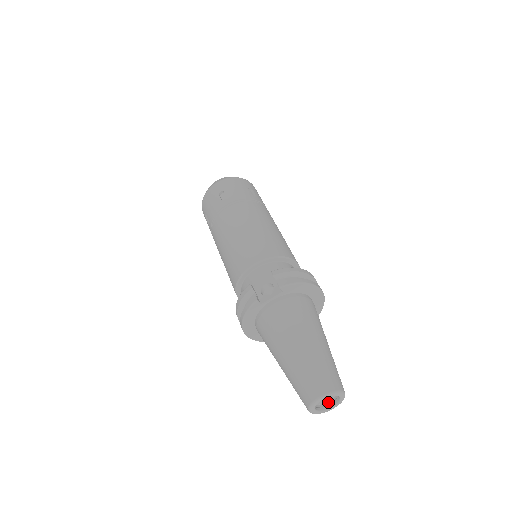
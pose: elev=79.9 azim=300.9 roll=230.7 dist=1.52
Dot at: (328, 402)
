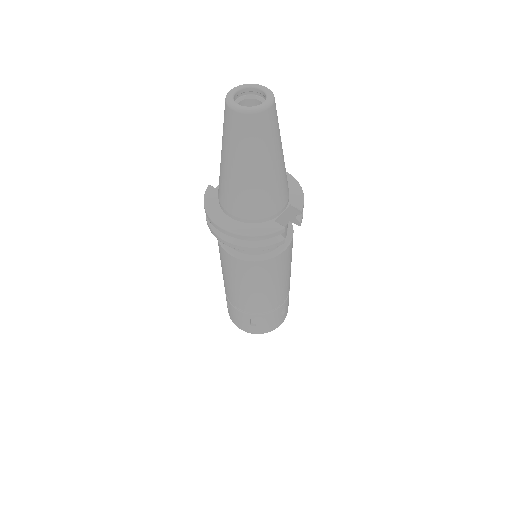
Dot at: occluded
